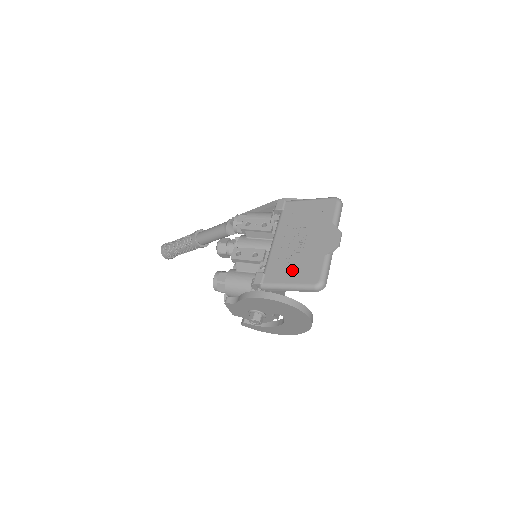
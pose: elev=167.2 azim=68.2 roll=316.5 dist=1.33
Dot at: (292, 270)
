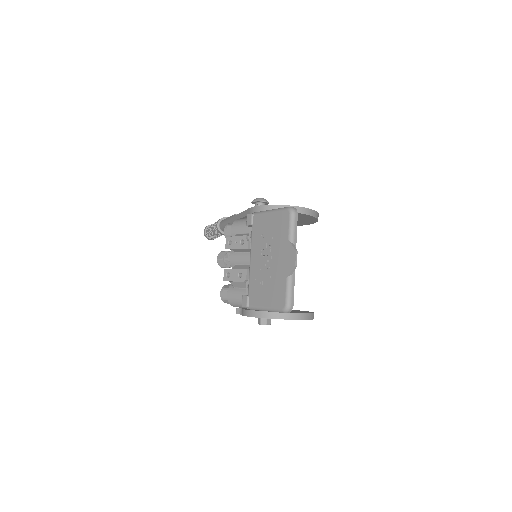
Dot at: (265, 293)
